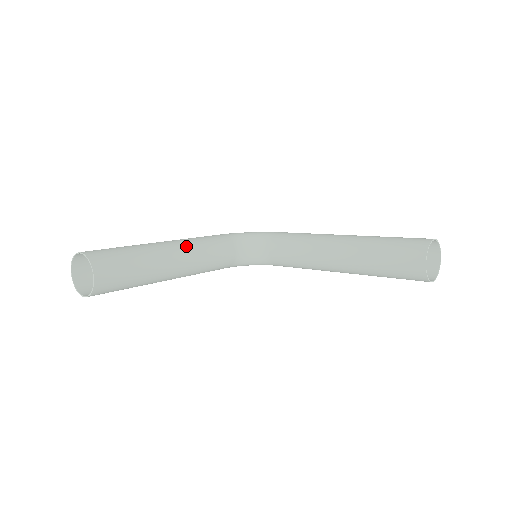
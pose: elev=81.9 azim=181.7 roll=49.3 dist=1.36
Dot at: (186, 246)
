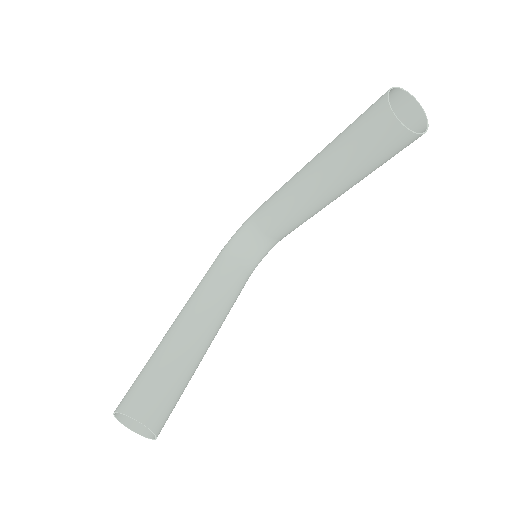
Dot at: (193, 308)
